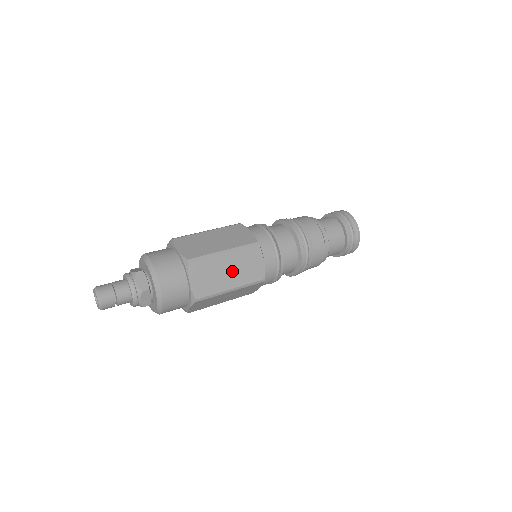
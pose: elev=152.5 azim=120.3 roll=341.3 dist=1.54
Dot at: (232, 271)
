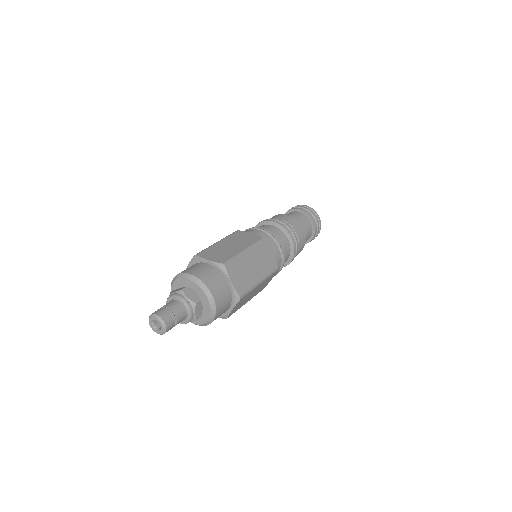
Dot at: (255, 266)
